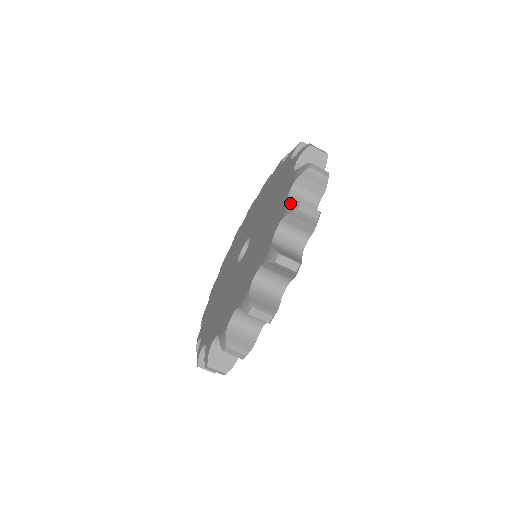
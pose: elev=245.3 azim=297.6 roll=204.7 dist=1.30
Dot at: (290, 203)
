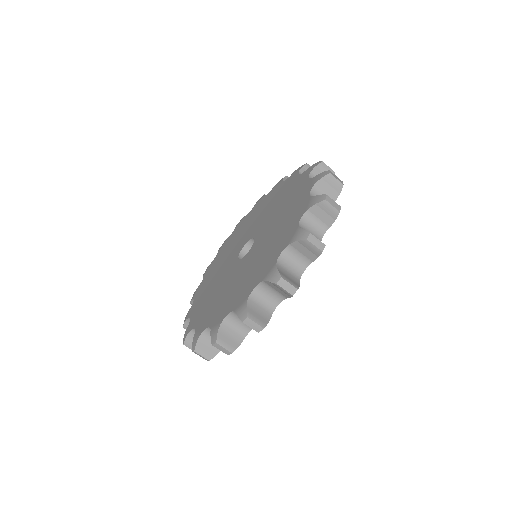
Dot at: (301, 230)
